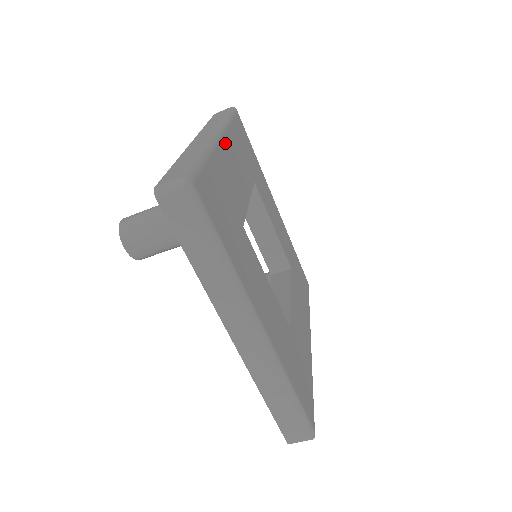
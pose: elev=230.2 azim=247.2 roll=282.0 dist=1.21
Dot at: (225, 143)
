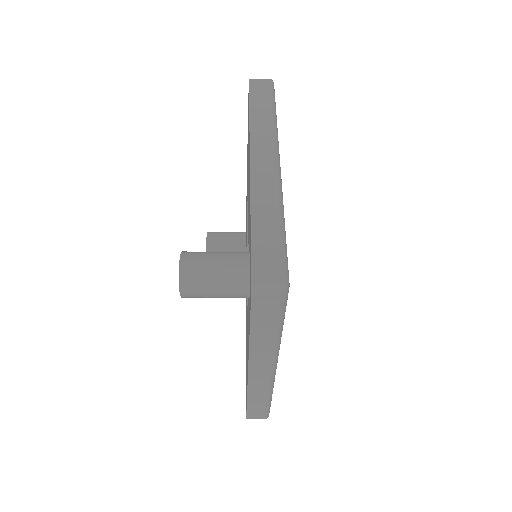
Dot at: occluded
